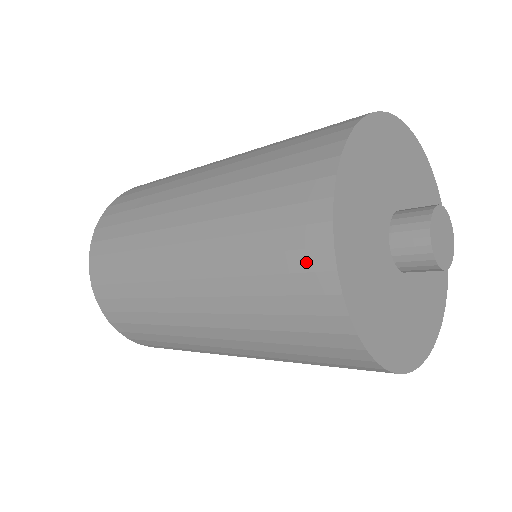
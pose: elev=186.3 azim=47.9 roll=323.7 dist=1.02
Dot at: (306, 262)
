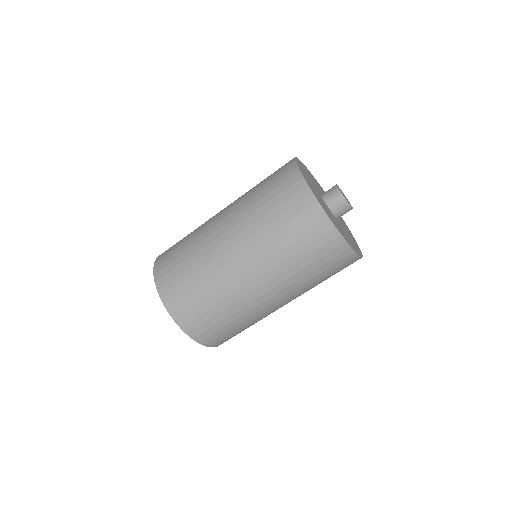
Dot at: (284, 168)
